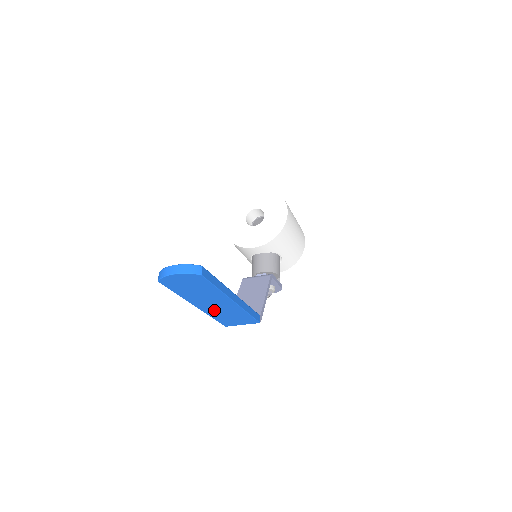
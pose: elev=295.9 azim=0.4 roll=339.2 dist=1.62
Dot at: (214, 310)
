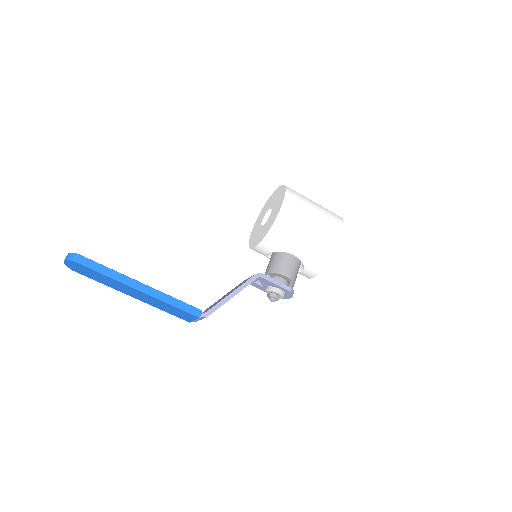
Dot at: (147, 301)
